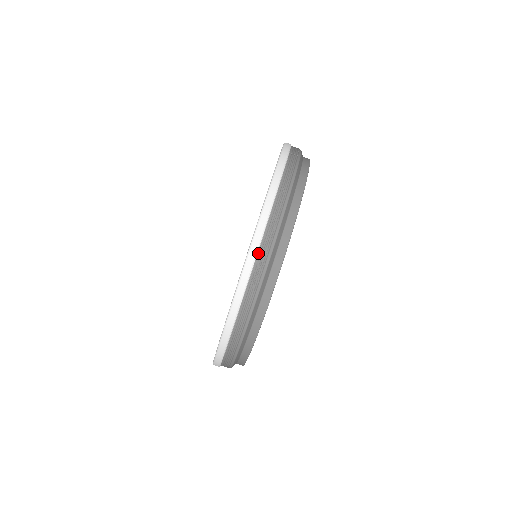
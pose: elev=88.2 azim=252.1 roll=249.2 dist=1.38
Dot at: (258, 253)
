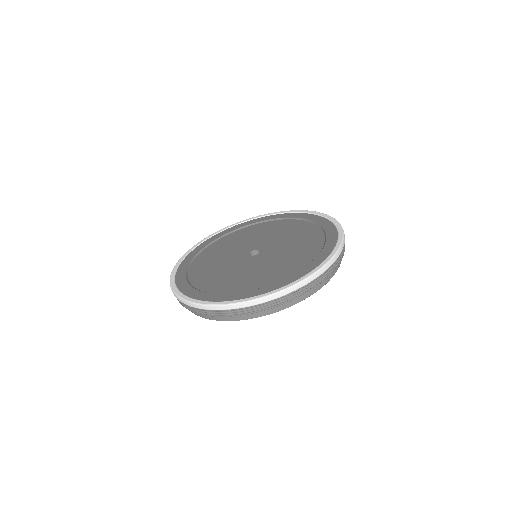
Dot at: (319, 276)
